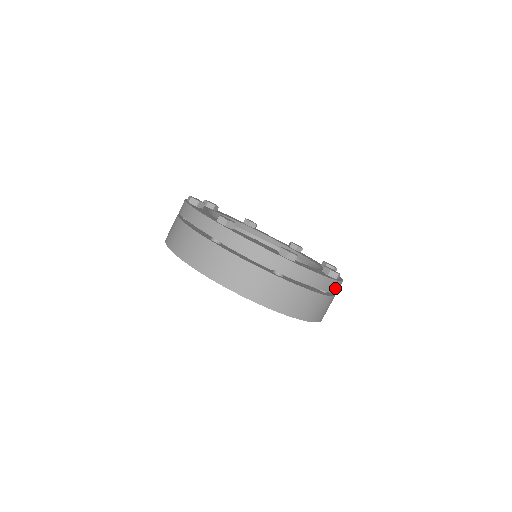
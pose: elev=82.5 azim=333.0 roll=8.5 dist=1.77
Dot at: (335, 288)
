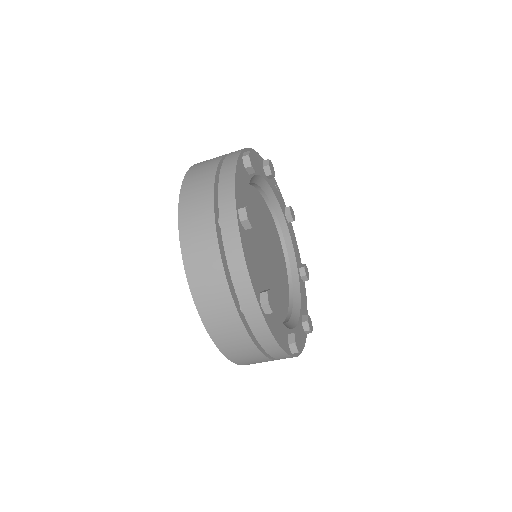
Dot at: occluded
